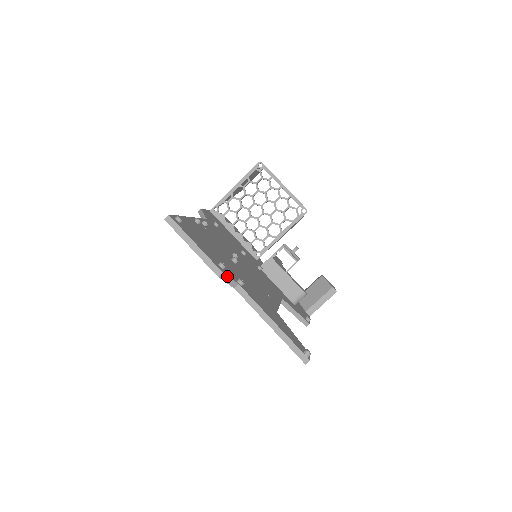
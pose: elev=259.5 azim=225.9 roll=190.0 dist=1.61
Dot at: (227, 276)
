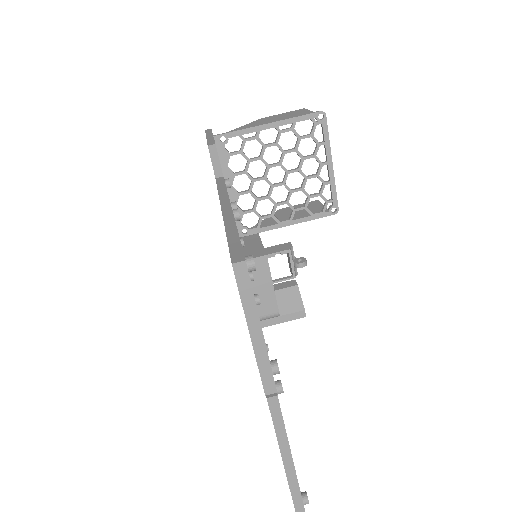
Dot at: (276, 393)
